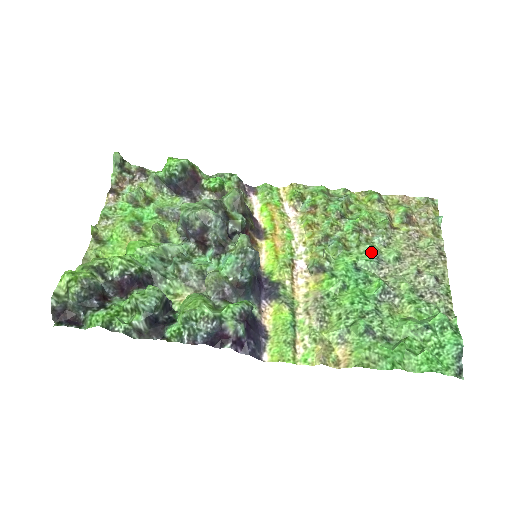
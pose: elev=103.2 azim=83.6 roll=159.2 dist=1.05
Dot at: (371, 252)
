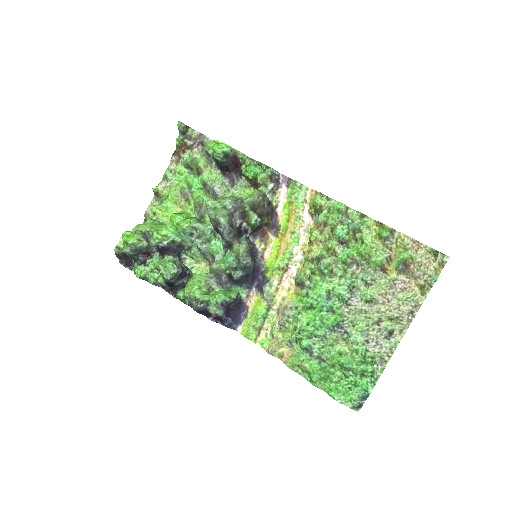
Dot at: (349, 287)
